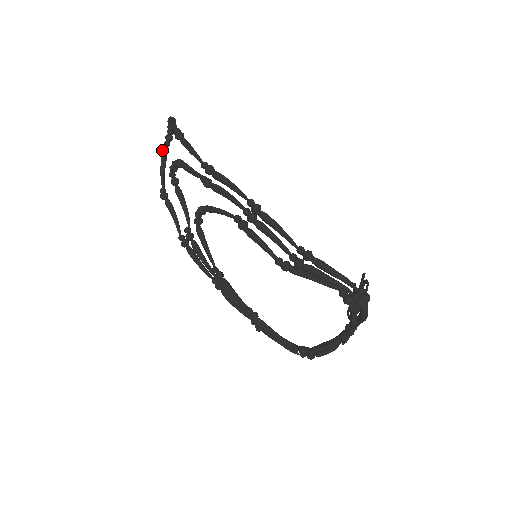
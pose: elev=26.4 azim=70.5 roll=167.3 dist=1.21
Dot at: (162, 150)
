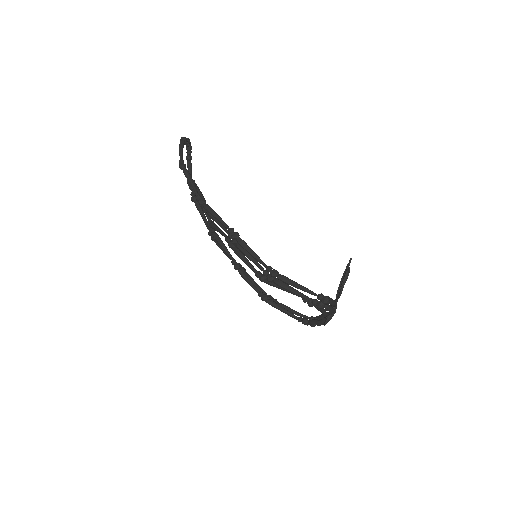
Dot at: (186, 159)
